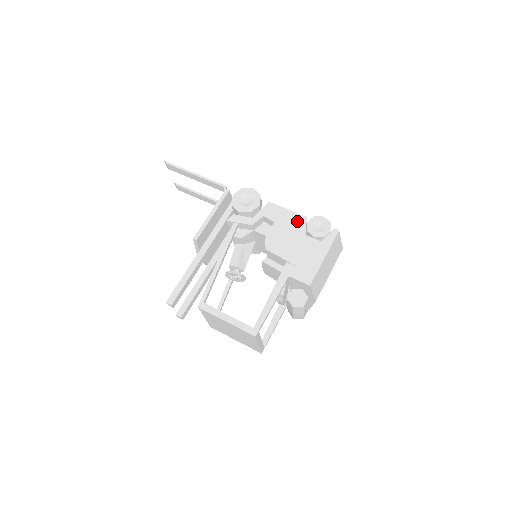
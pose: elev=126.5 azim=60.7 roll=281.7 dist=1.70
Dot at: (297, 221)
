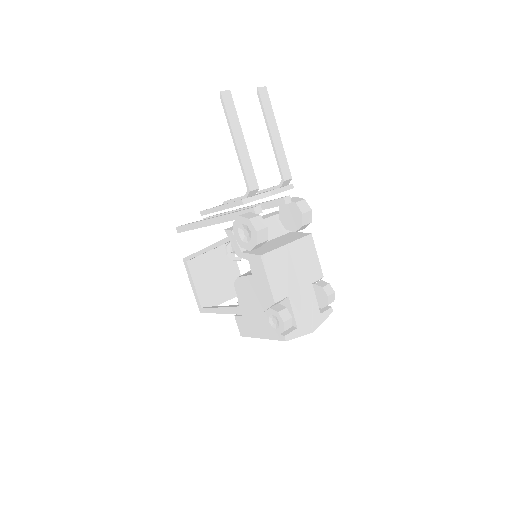
Dot at: (266, 296)
